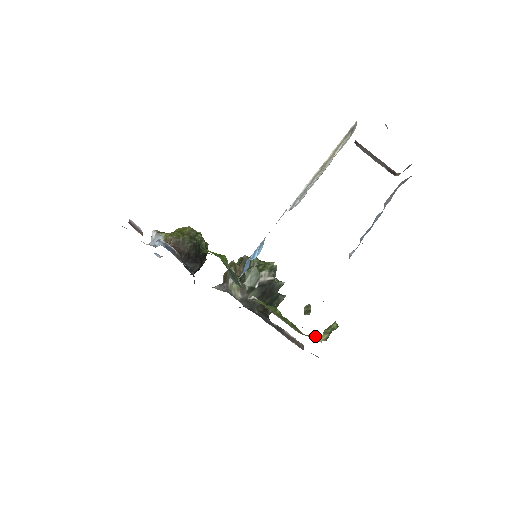
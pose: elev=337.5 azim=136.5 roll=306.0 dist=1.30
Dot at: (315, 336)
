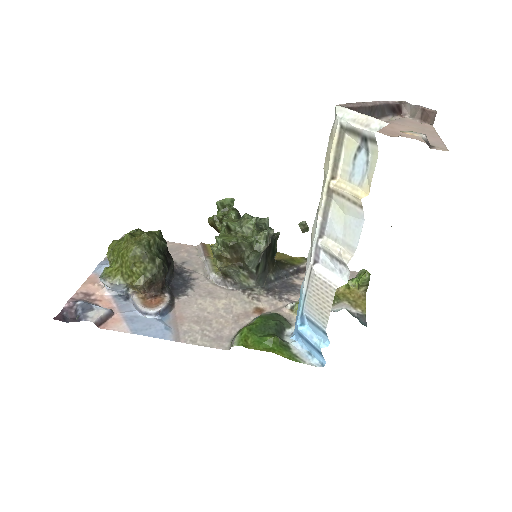
Dot at: (348, 283)
